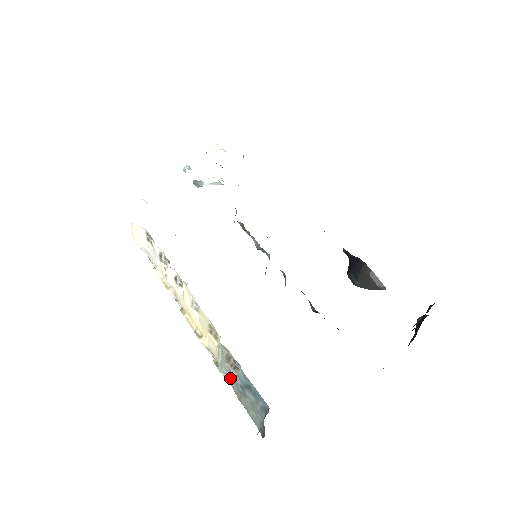
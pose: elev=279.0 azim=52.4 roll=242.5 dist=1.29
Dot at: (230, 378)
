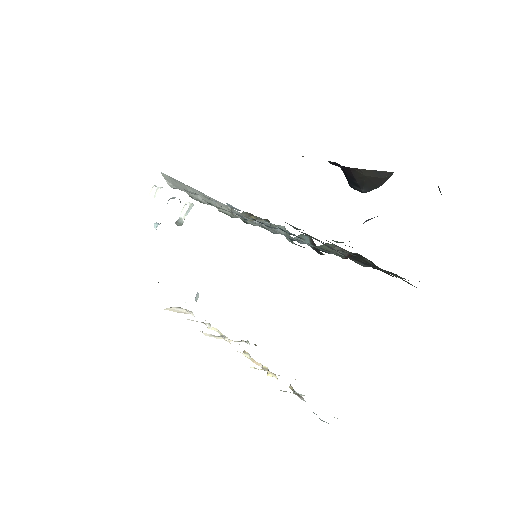
Dot at: occluded
